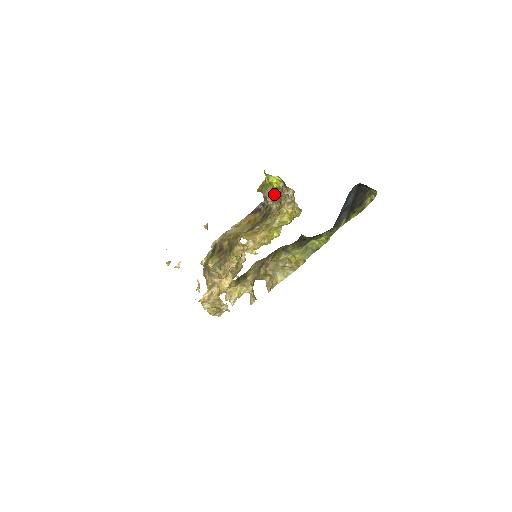
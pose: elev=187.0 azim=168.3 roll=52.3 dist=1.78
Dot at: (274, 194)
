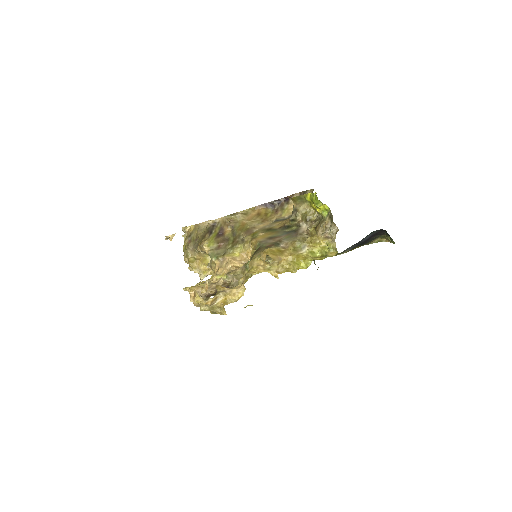
Dot at: (309, 214)
